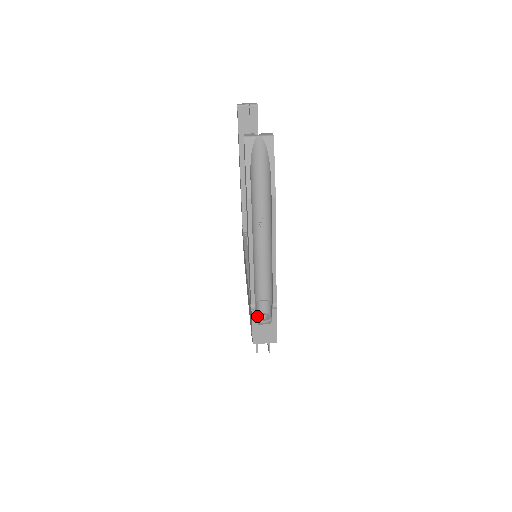
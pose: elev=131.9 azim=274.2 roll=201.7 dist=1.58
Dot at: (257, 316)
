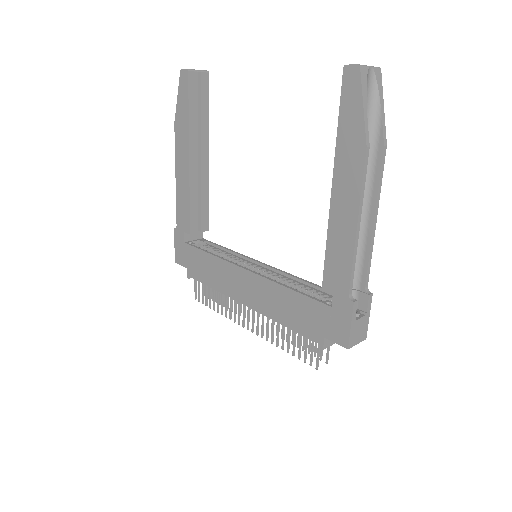
Dot at: occluded
